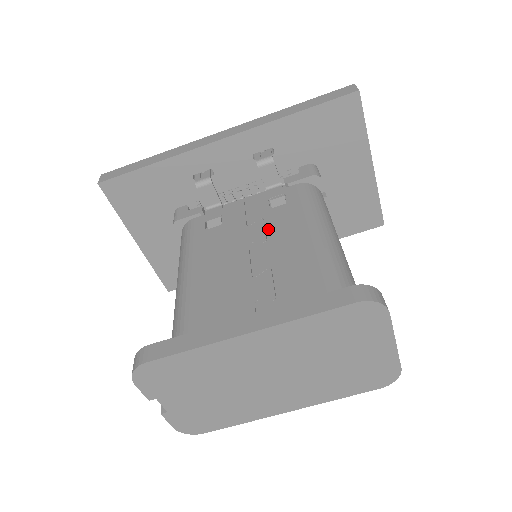
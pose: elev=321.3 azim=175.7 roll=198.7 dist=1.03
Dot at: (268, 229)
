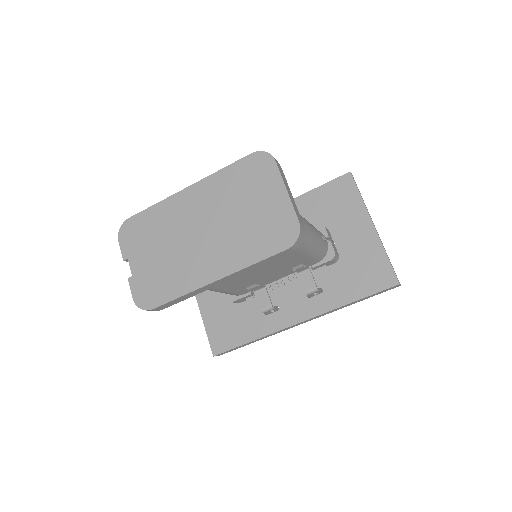
Dot at: occluded
